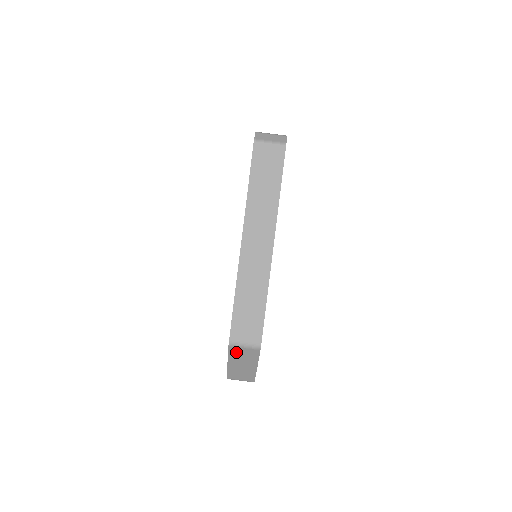
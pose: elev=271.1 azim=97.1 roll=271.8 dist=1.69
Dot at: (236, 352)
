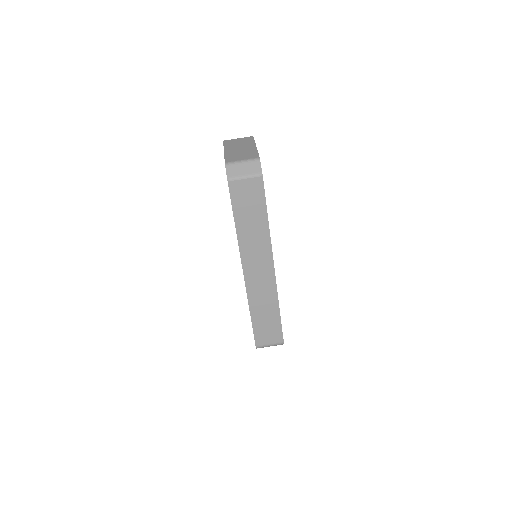
Dot at: occluded
